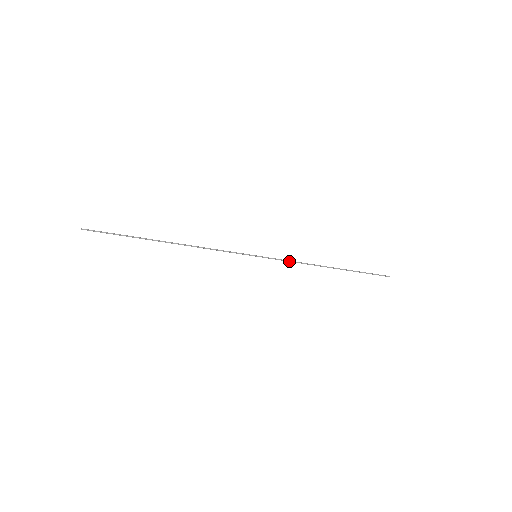
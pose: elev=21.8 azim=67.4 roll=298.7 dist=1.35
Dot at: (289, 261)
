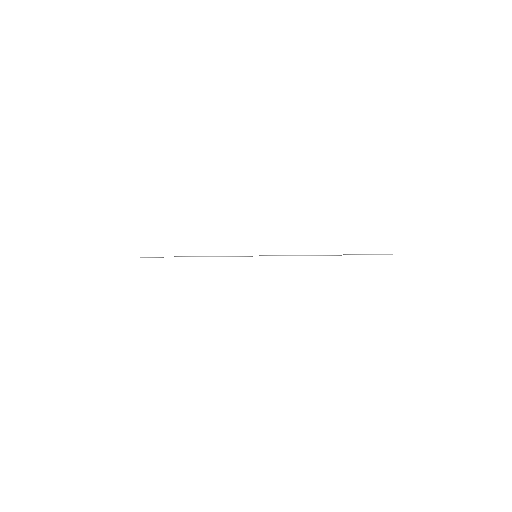
Dot at: occluded
